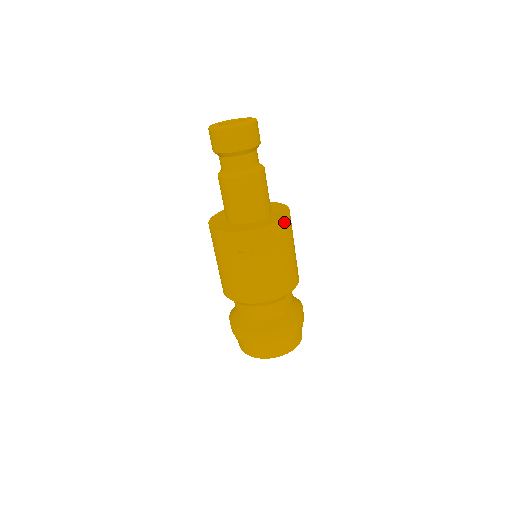
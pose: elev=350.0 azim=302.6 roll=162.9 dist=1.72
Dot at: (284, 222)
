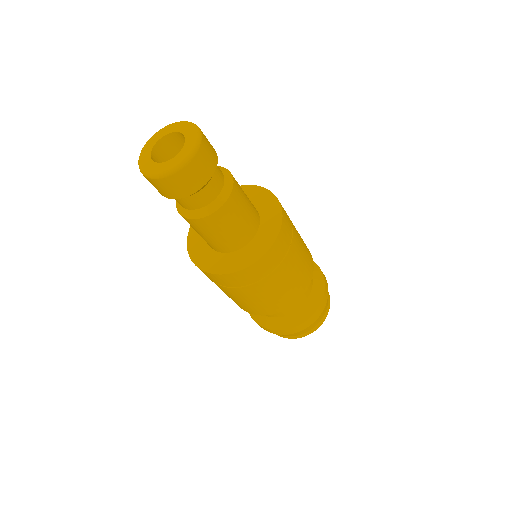
Dot at: (253, 267)
